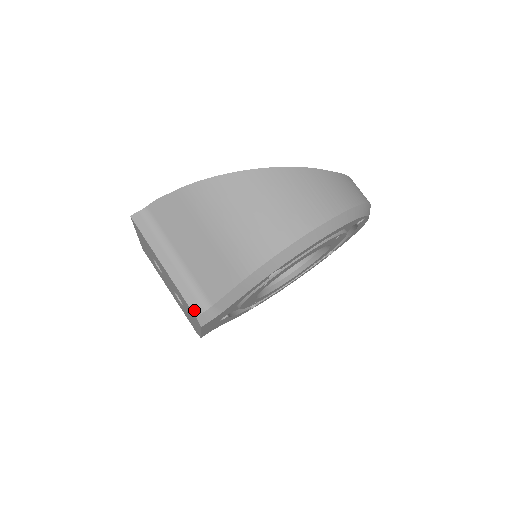
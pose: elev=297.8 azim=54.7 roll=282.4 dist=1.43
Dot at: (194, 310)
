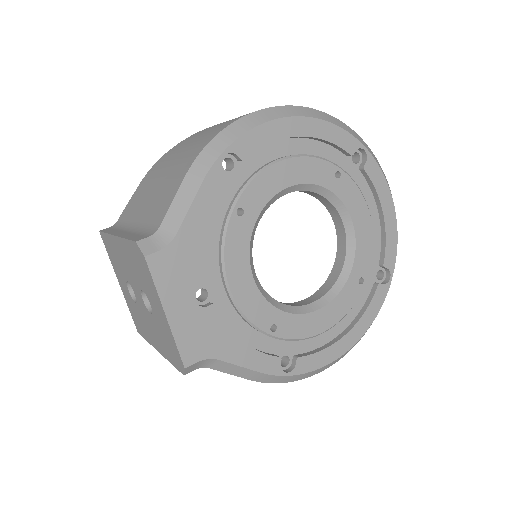
Dot at: (136, 240)
